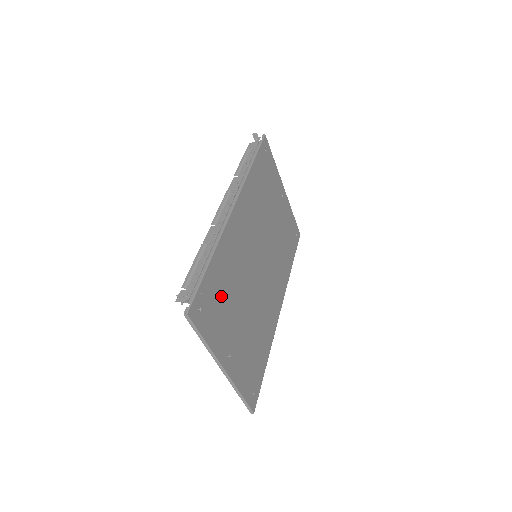
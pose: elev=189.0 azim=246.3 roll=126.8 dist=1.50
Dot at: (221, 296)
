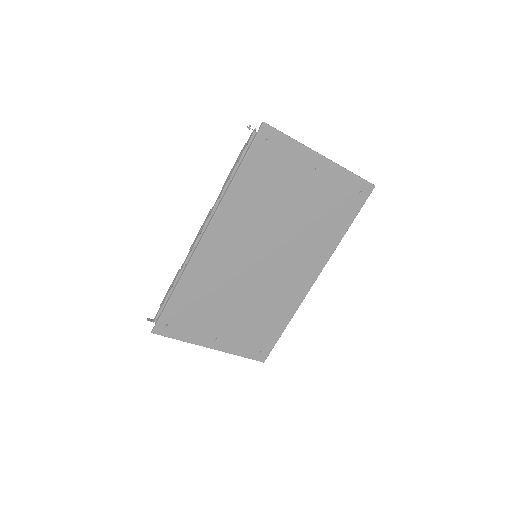
Dot at: (196, 308)
